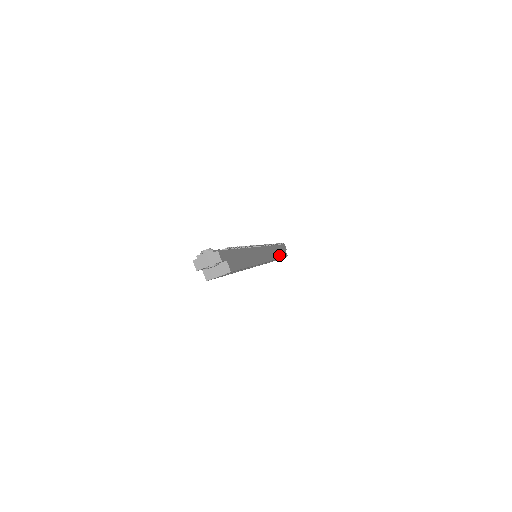
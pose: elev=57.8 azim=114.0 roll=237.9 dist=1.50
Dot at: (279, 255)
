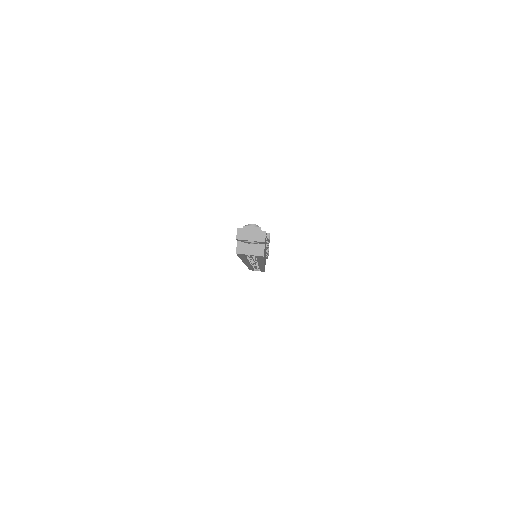
Dot at: occluded
